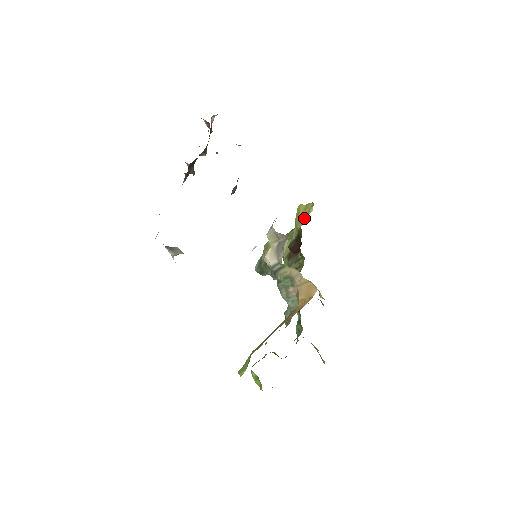
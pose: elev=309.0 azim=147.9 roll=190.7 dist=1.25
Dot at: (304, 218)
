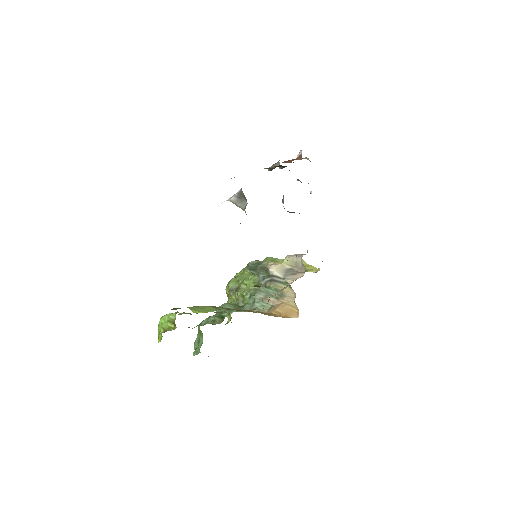
Dot at: occluded
